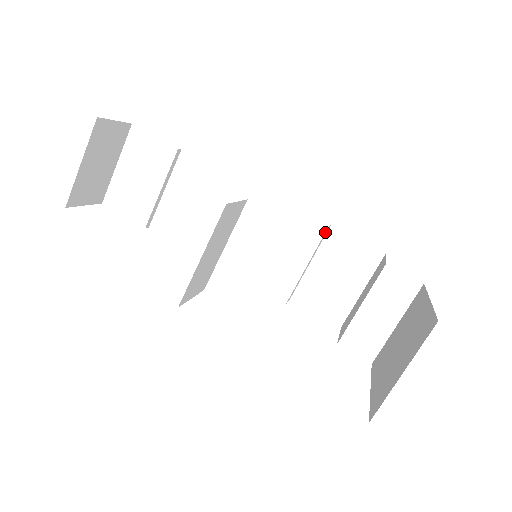
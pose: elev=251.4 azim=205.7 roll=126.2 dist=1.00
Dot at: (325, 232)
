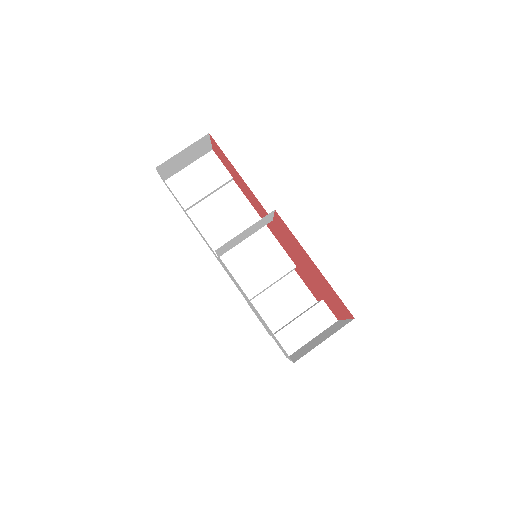
Dot at: occluded
